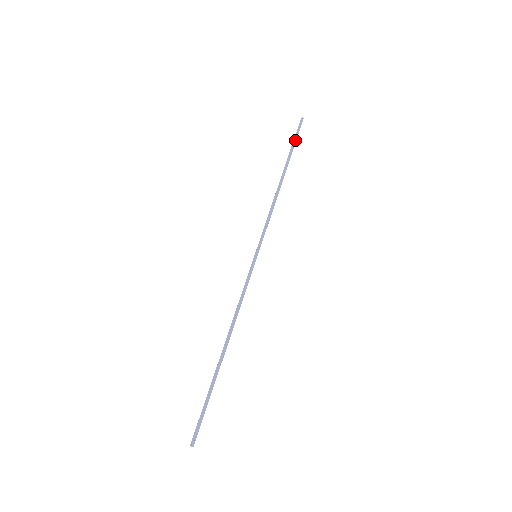
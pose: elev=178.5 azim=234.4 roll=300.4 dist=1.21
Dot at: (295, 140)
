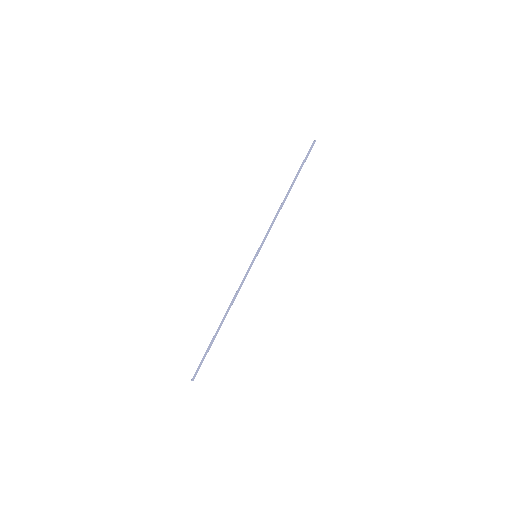
Dot at: (305, 161)
